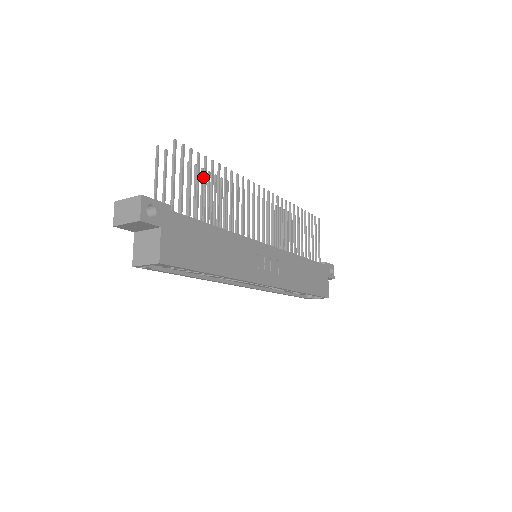
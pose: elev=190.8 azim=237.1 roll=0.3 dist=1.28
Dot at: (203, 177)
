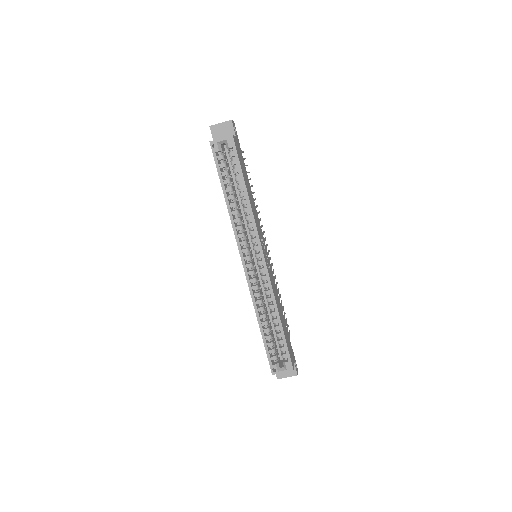
Dot at: occluded
